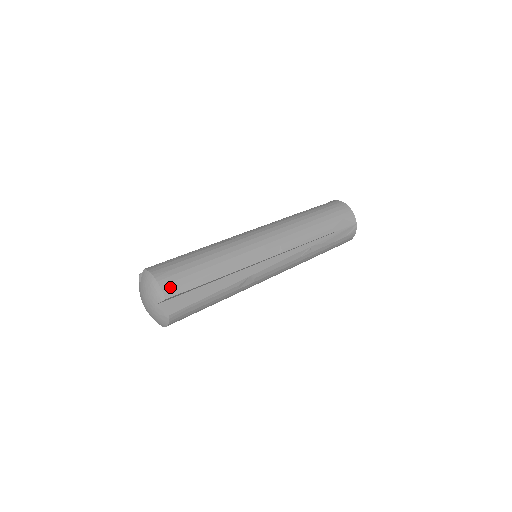
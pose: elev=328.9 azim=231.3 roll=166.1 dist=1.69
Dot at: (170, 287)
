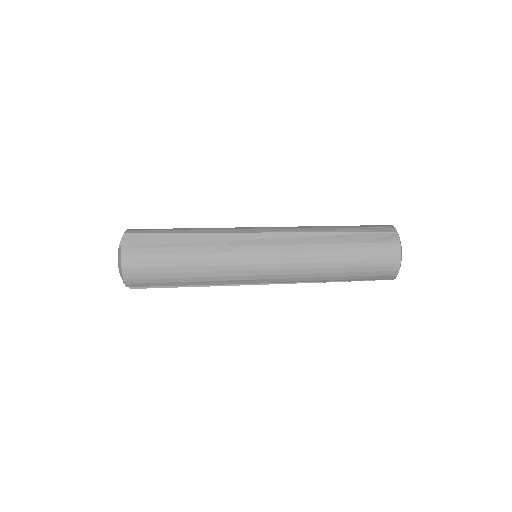
Dot at: (133, 282)
